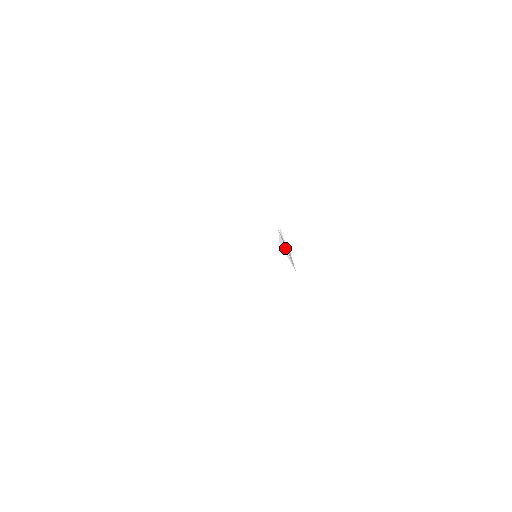
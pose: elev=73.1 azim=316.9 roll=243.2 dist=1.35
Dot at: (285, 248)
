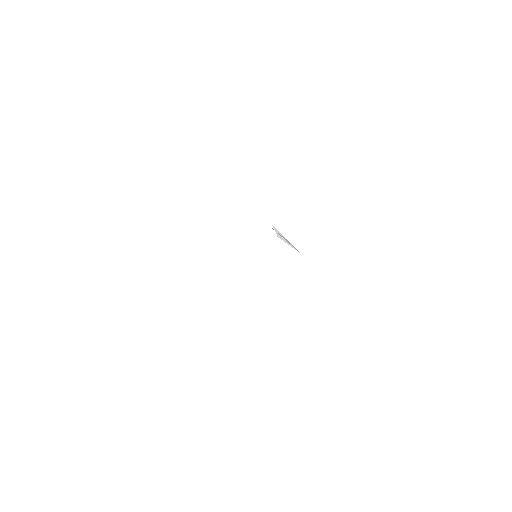
Dot at: (284, 239)
